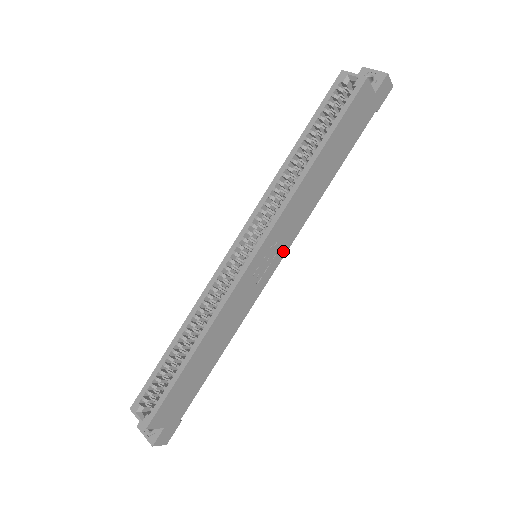
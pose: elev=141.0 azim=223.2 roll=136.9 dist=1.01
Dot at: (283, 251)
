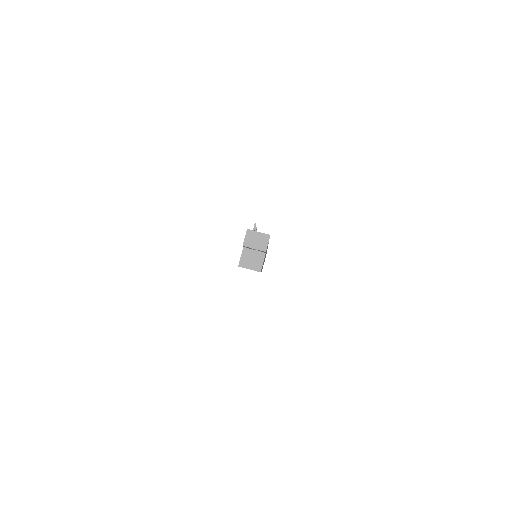
Dot at: occluded
